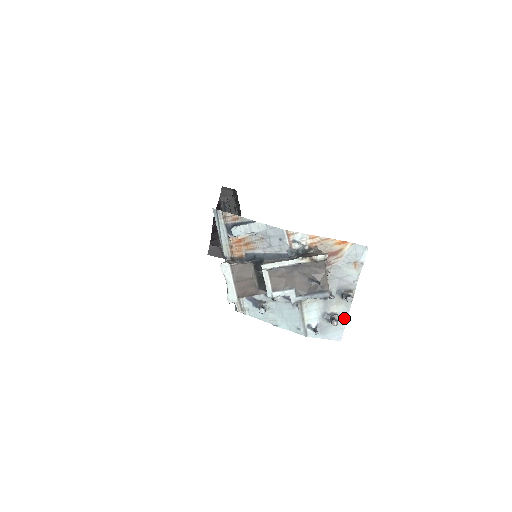
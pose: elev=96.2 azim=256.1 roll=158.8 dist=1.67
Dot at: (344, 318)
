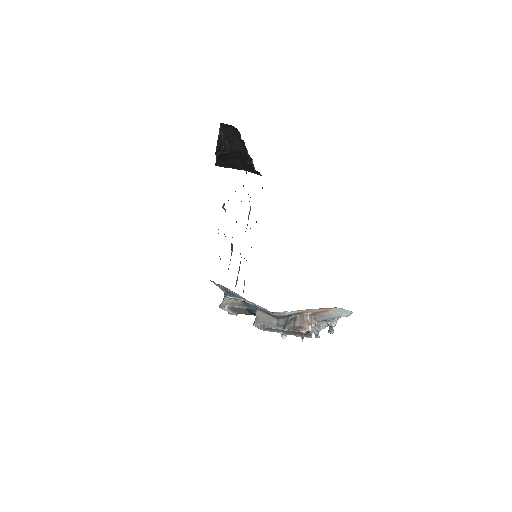
Dot at: occluded
